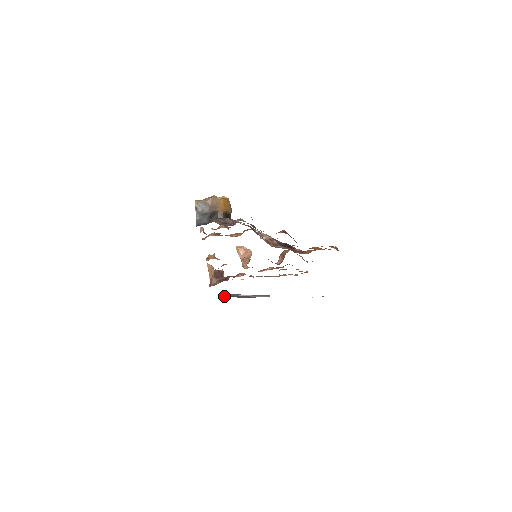
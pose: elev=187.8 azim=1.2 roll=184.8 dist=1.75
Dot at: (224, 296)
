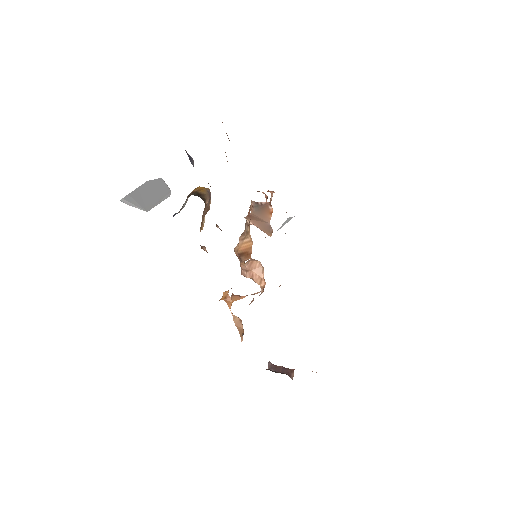
Dot at: occluded
